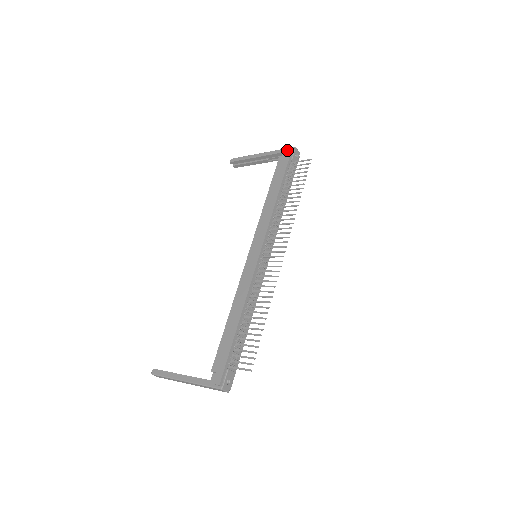
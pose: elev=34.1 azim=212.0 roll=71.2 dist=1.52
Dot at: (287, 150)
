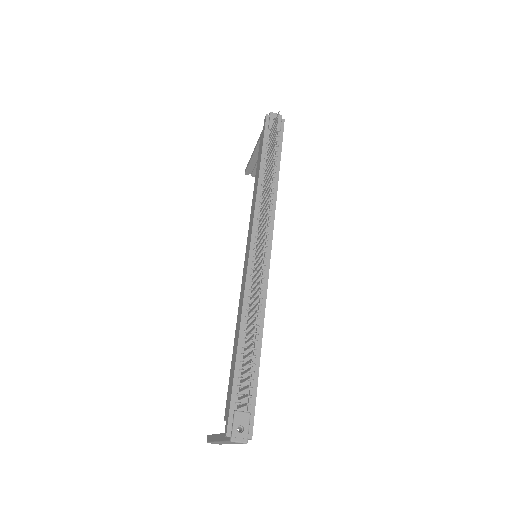
Dot at: (264, 122)
